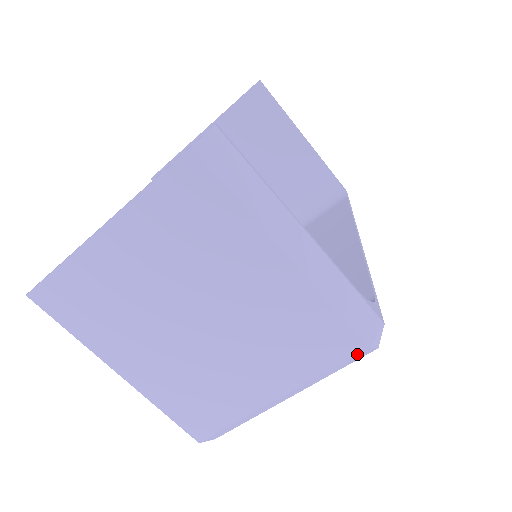
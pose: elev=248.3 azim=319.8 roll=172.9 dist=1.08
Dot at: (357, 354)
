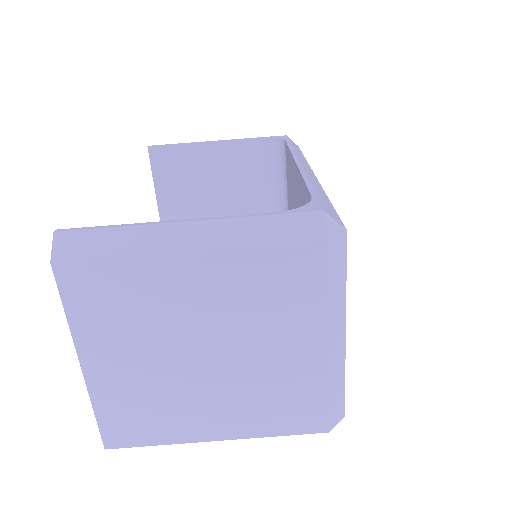
Dot at: (328, 255)
